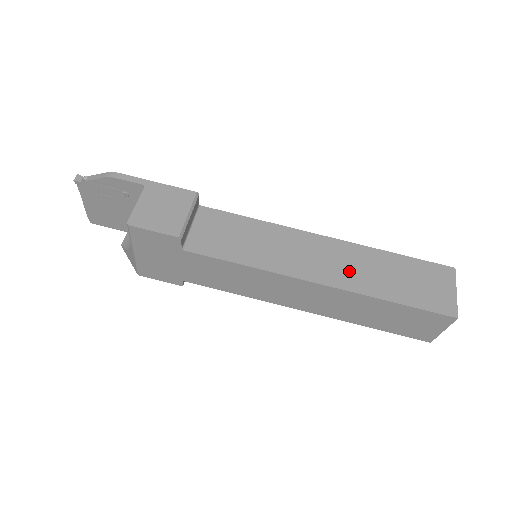
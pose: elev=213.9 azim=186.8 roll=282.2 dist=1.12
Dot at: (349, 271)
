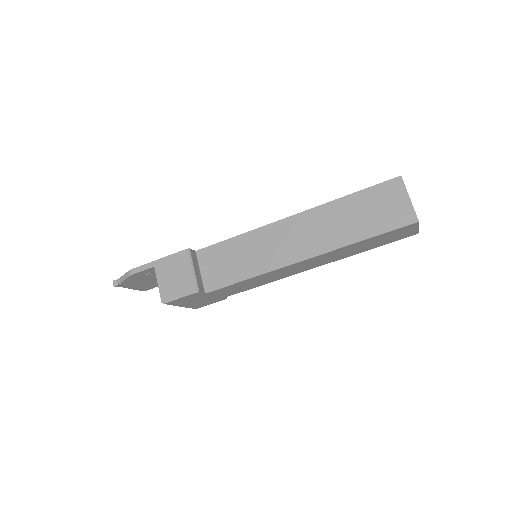
Dot at: (321, 235)
